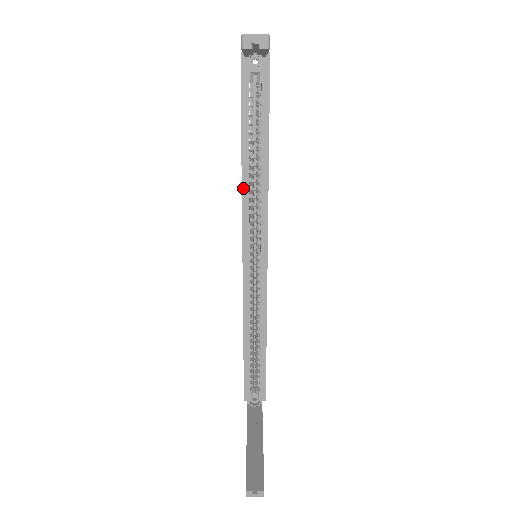
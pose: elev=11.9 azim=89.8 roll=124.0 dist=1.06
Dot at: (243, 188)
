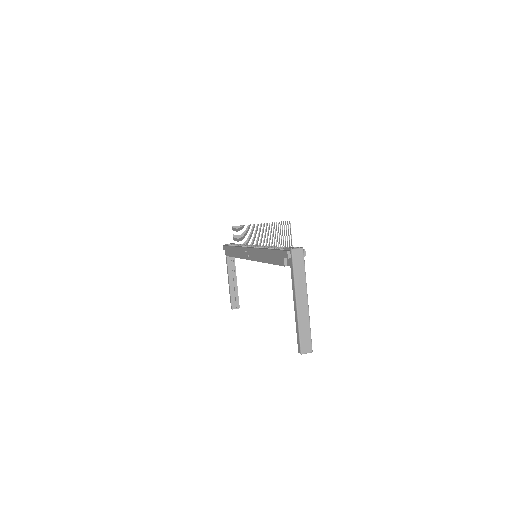
Dot at: (262, 262)
